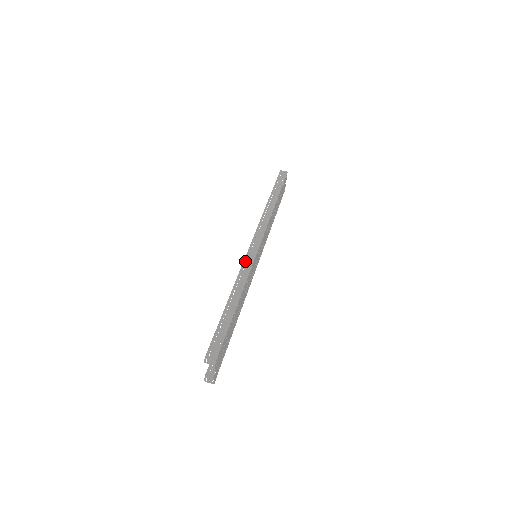
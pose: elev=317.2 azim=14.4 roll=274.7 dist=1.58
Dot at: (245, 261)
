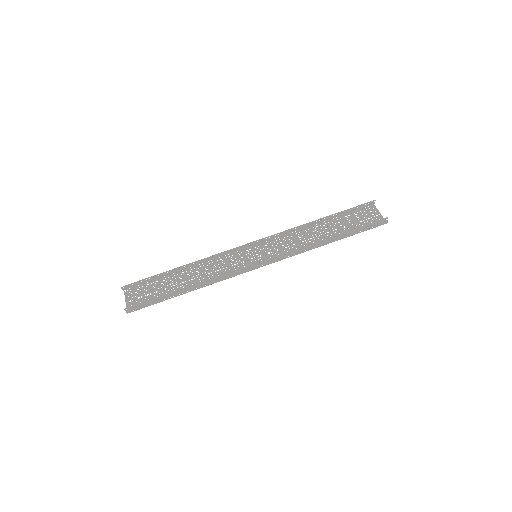
Dot at: (236, 271)
